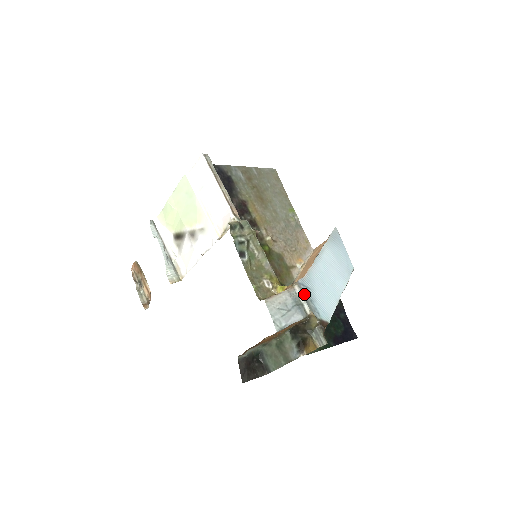
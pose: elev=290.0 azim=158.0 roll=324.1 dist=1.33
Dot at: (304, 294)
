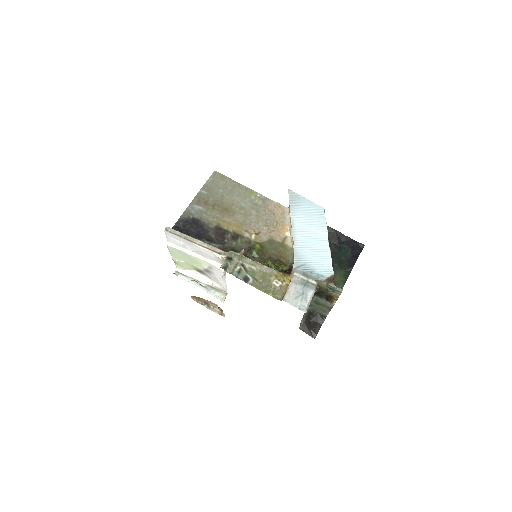
Dot at: (303, 273)
